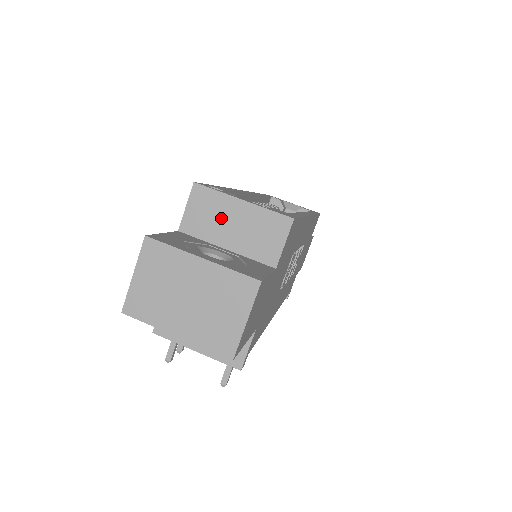
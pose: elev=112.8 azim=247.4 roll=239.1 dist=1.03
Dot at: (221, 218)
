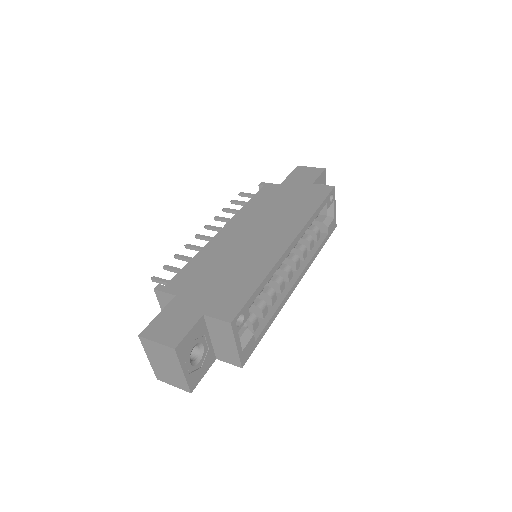
Dot at: (222, 336)
